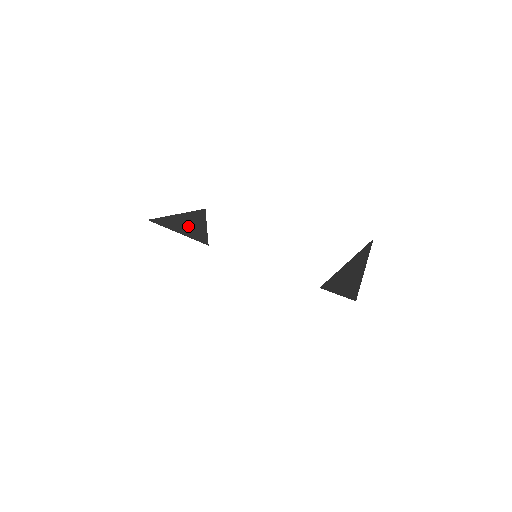
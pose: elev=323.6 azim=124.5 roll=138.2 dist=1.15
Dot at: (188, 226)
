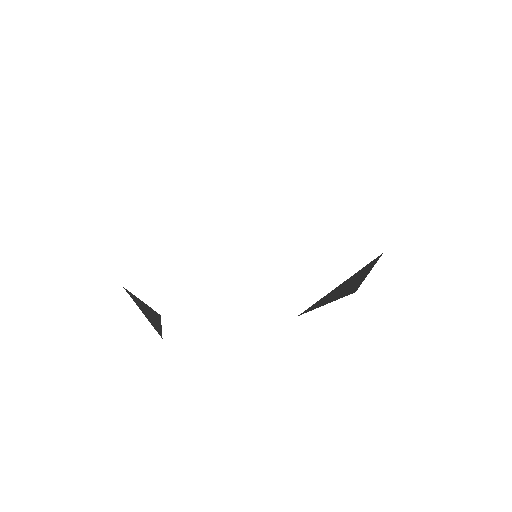
Dot at: (149, 315)
